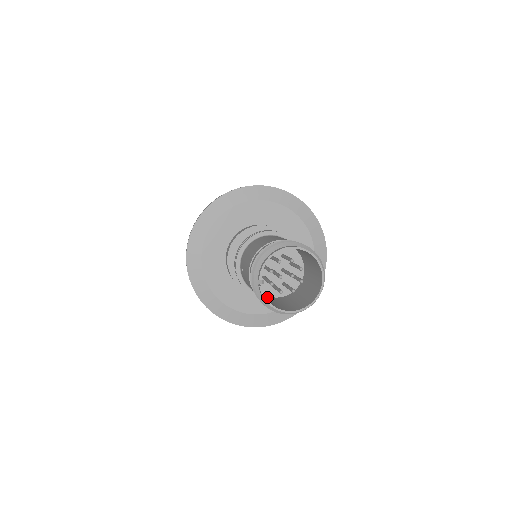
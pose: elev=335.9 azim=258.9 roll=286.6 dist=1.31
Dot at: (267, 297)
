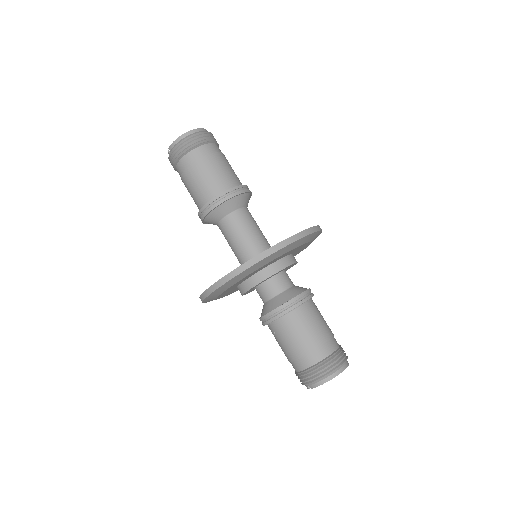
Dot at: occluded
